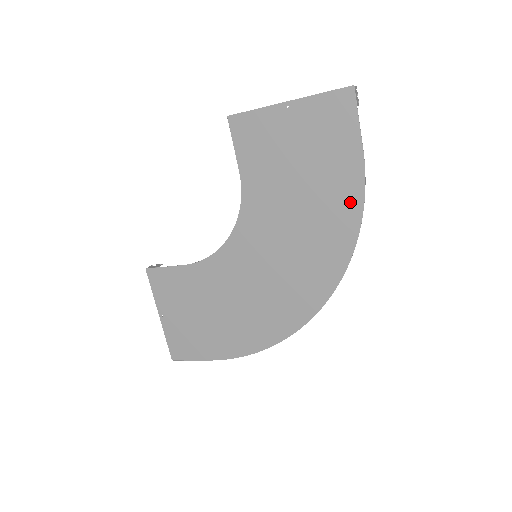
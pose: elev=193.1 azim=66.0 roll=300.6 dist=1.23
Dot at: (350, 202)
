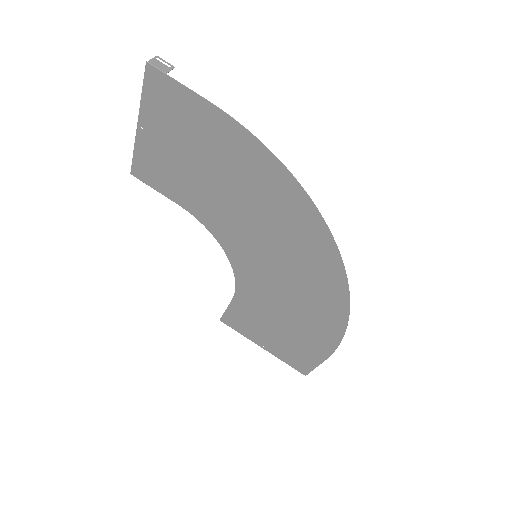
Dot at: (252, 152)
